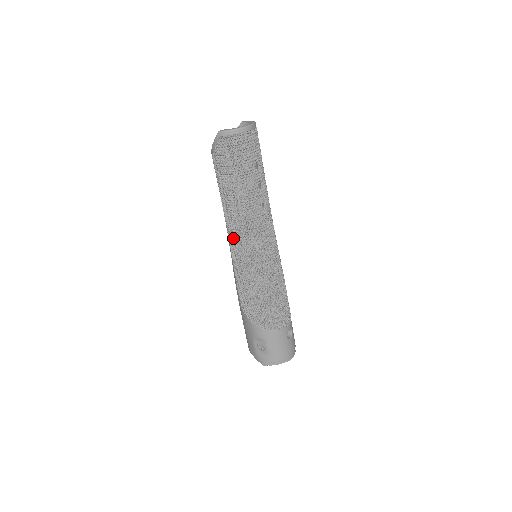
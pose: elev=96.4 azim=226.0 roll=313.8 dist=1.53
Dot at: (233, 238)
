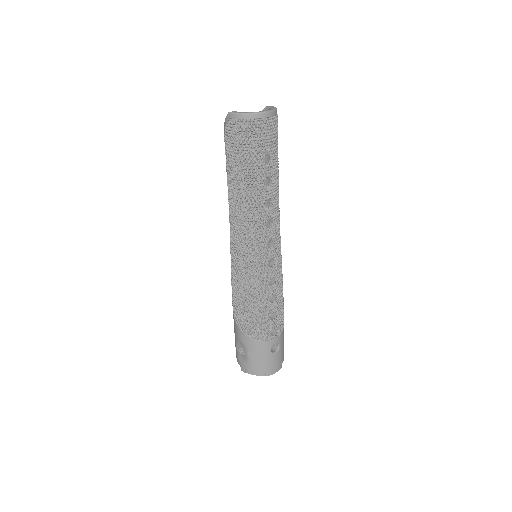
Dot at: (231, 231)
